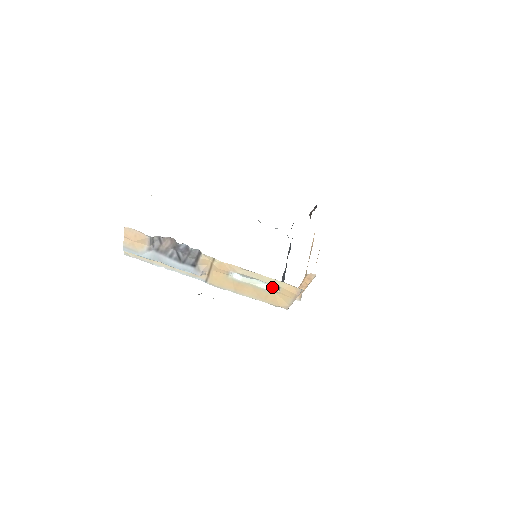
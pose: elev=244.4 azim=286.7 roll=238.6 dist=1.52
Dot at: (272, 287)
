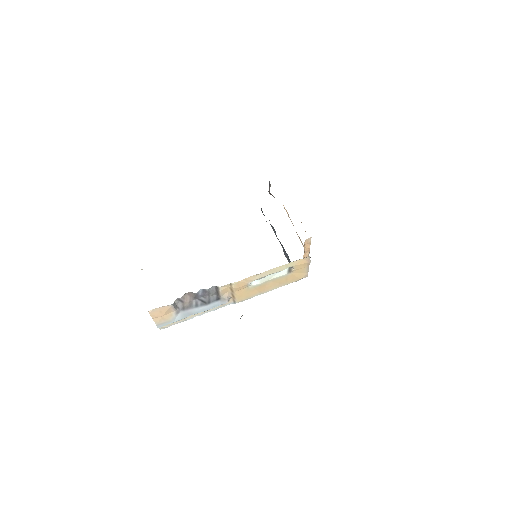
Dot at: (286, 270)
